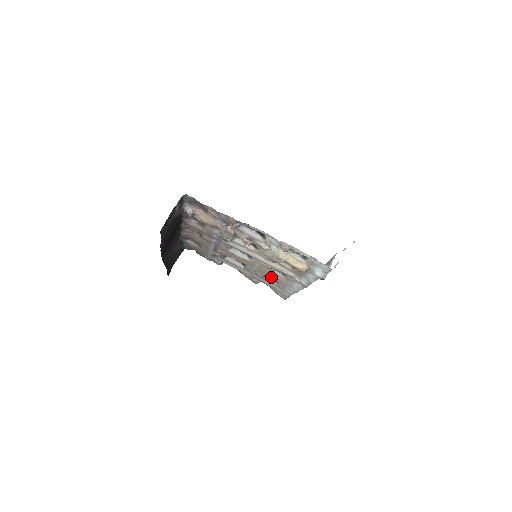
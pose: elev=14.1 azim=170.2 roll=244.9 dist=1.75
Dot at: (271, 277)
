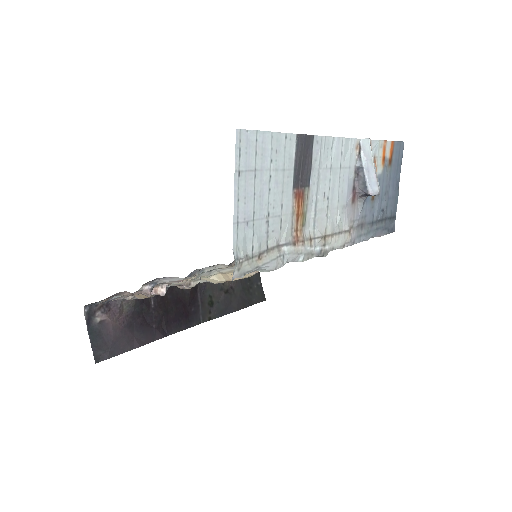
Dot at: occluded
